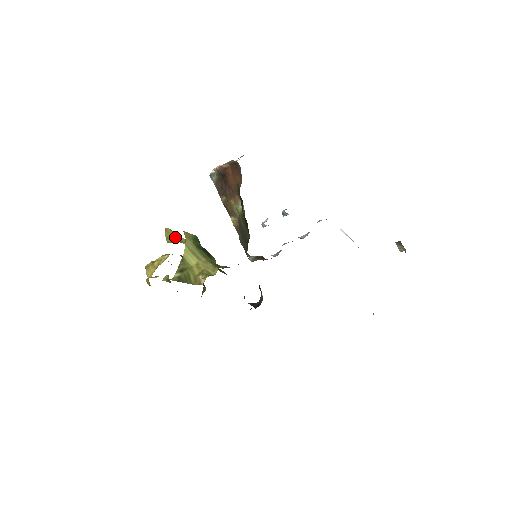
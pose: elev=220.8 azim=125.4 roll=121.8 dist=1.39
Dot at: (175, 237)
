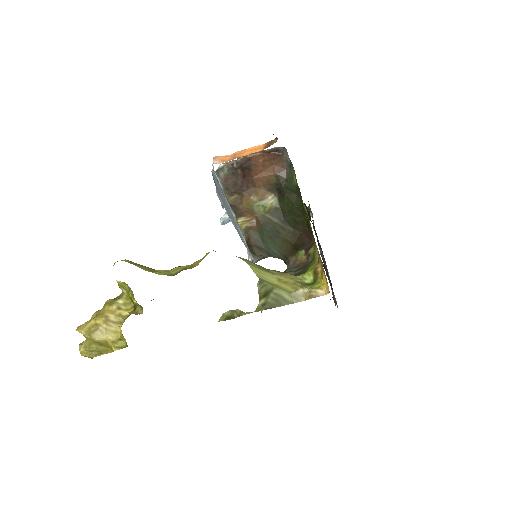
Dot at: (148, 268)
